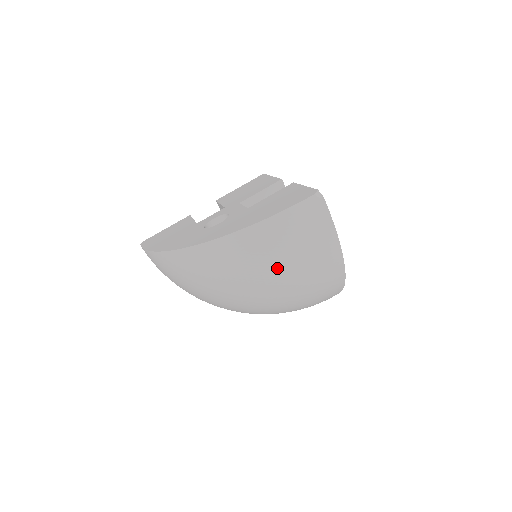
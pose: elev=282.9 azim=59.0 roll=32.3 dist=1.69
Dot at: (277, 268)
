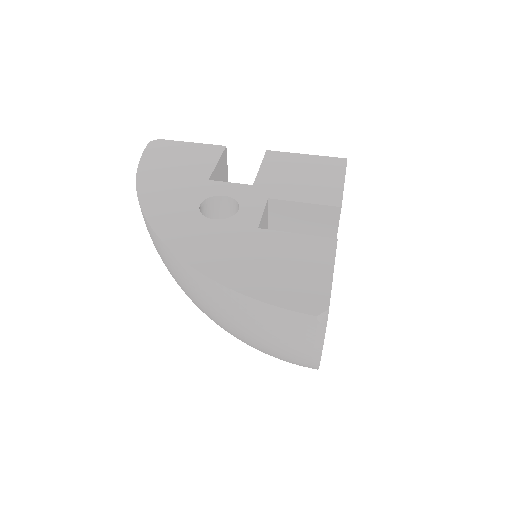
Dot at: (231, 328)
